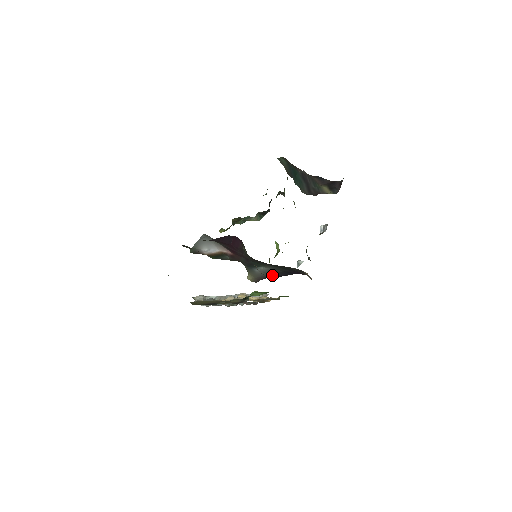
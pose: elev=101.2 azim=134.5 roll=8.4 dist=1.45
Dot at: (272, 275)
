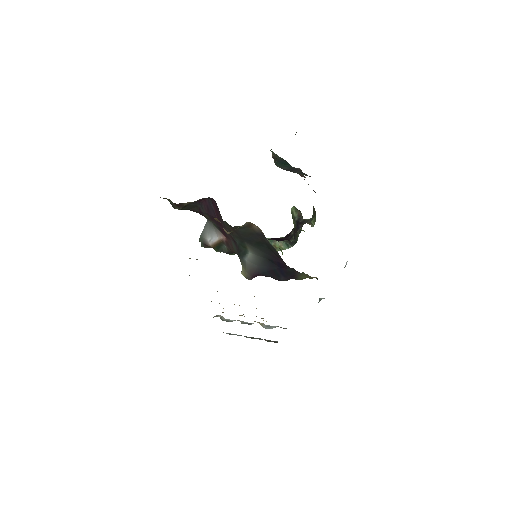
Dot at: (261, 268)
